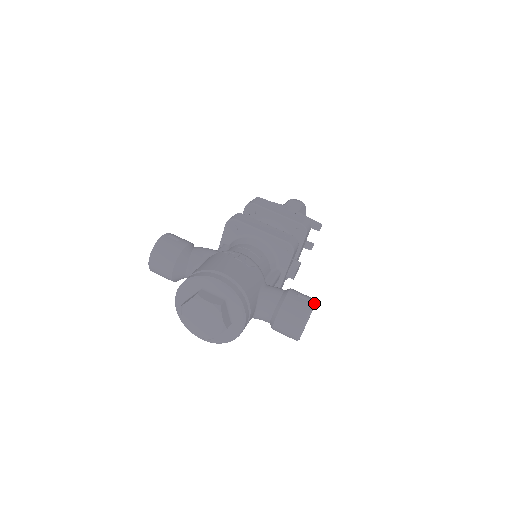
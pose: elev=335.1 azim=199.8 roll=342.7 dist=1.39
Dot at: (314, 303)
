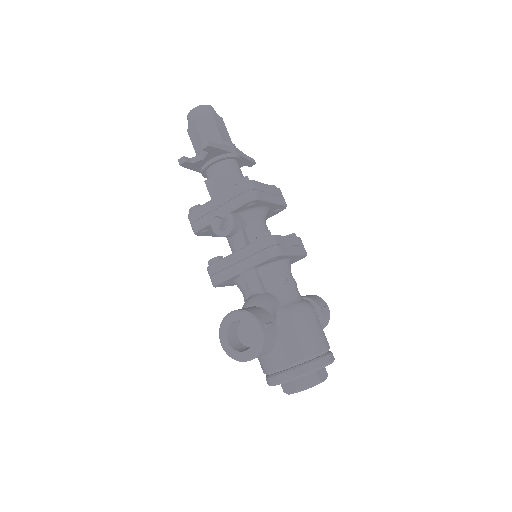
Dot at: (328, 307)
